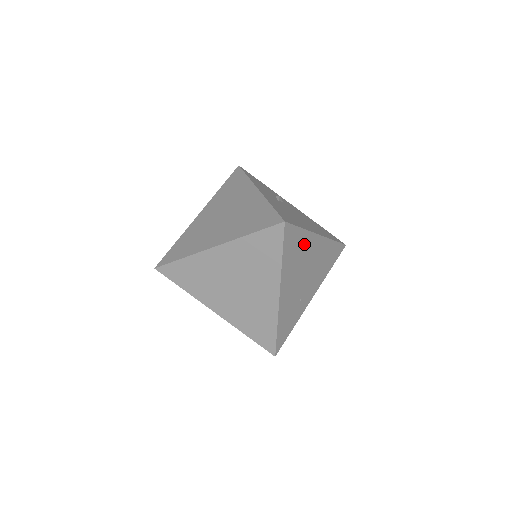
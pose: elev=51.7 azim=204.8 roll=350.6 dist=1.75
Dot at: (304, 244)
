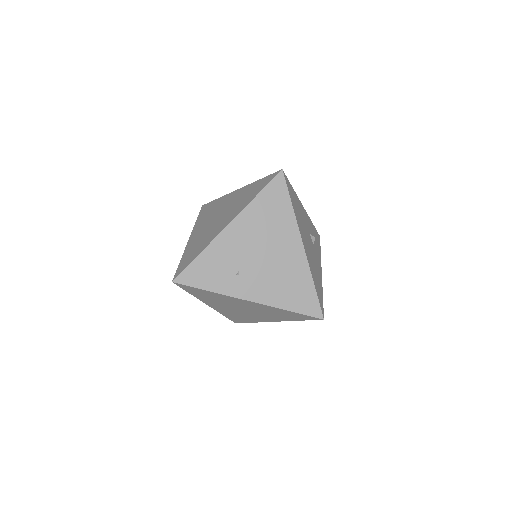
Dot at: (283, 223)
